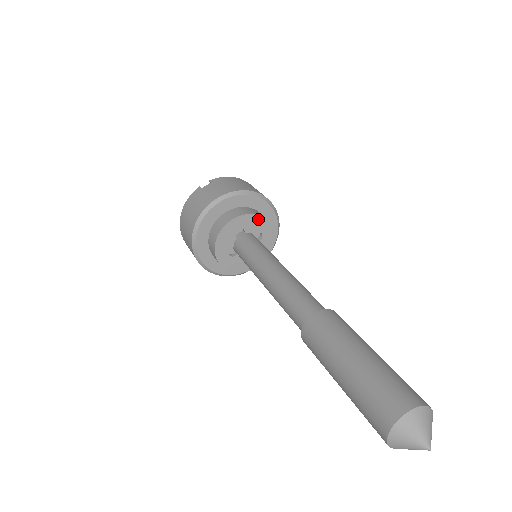
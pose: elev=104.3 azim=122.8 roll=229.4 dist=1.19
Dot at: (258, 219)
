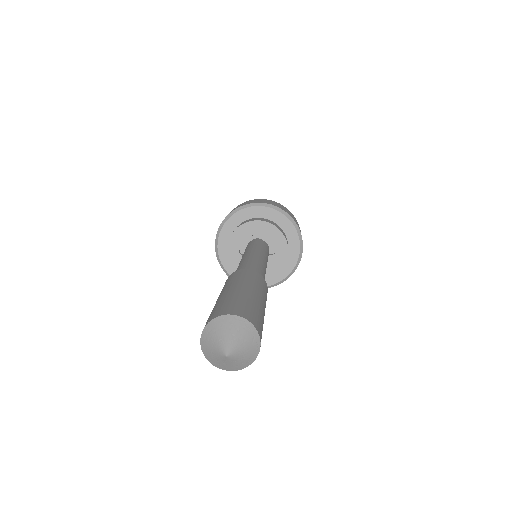
Dot at: (240, 230)
